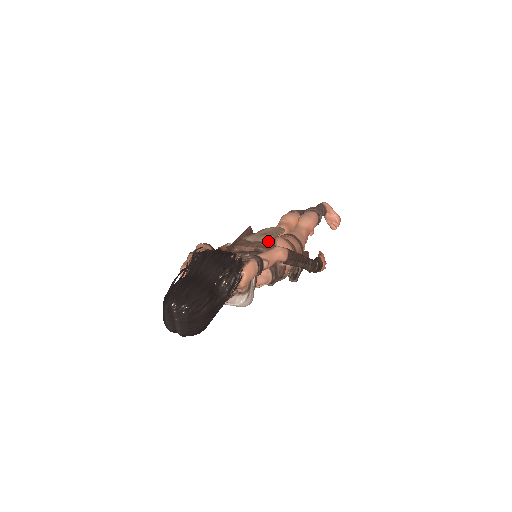
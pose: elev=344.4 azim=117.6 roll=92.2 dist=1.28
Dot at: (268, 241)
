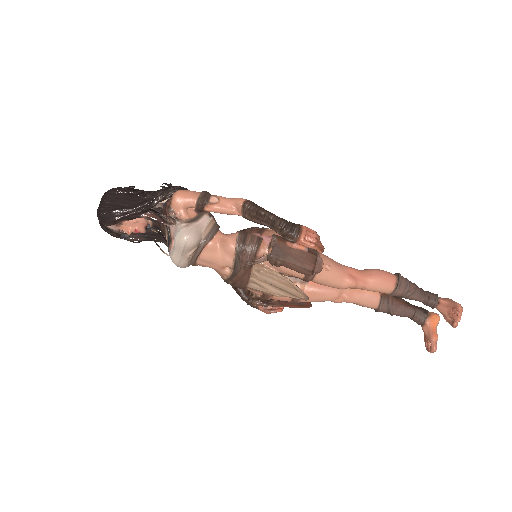
Dot at: occluded
